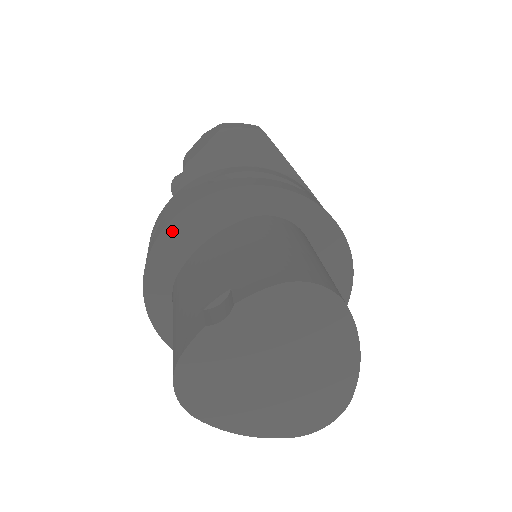
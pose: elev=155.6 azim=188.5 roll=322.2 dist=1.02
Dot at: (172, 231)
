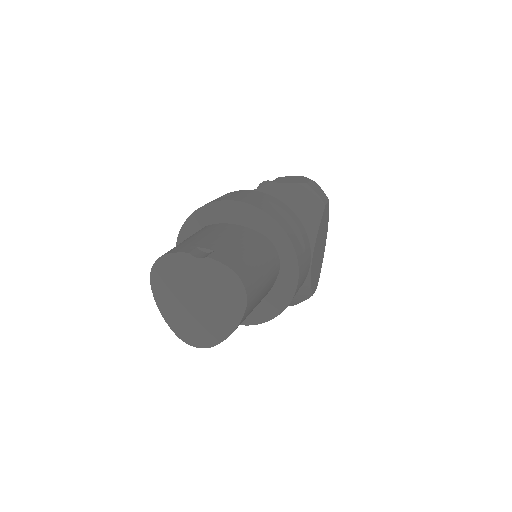
Dot at: (227, 205)
